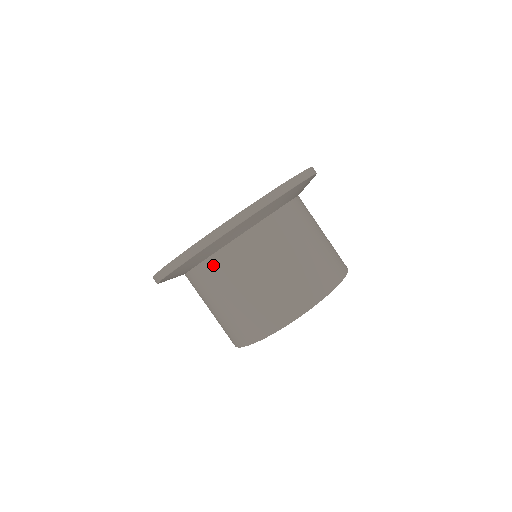
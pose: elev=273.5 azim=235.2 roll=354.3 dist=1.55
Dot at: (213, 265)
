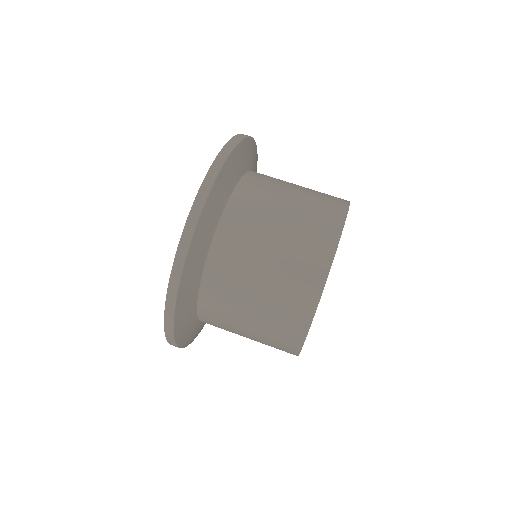
Dot at: (210, 285)
